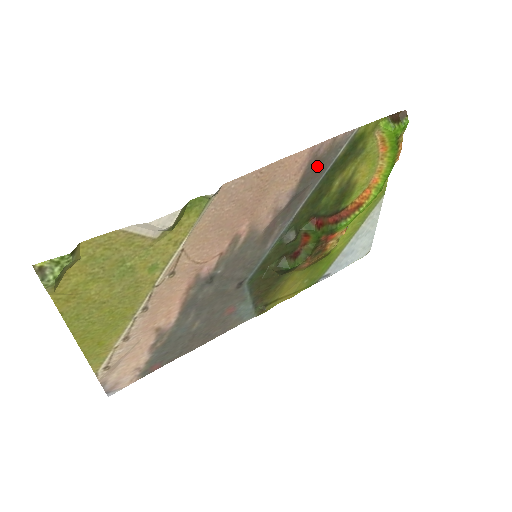
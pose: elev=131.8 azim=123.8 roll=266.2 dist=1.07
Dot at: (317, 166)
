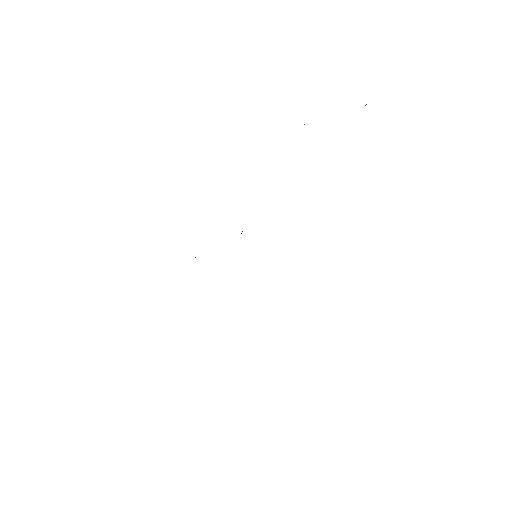
Dot at: occluded
